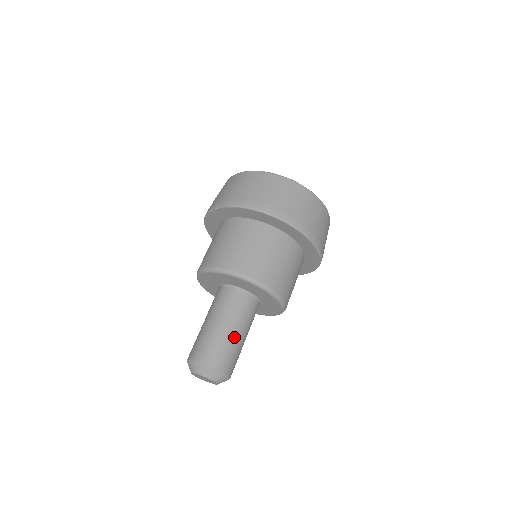
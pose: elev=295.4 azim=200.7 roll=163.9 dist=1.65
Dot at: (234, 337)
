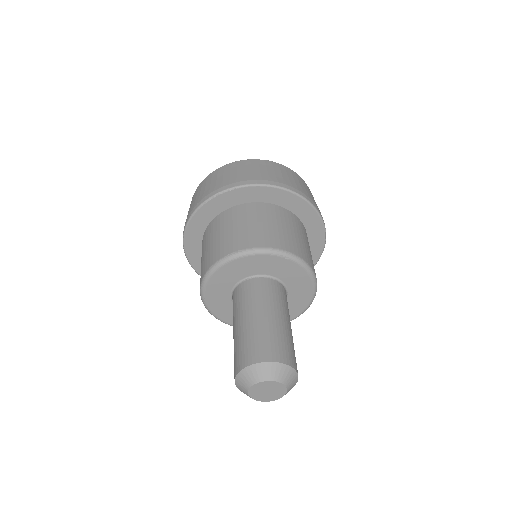
Dot at: (286, 327)
